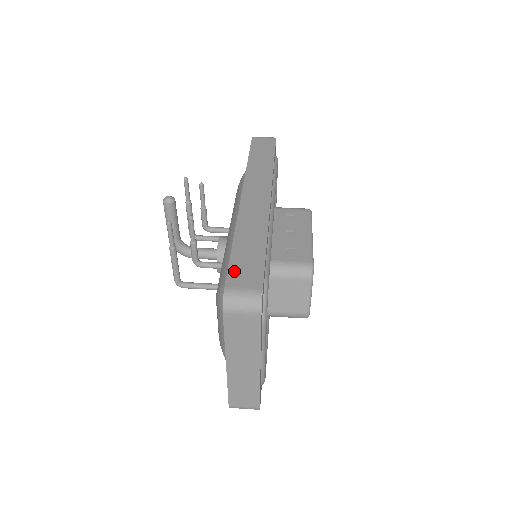
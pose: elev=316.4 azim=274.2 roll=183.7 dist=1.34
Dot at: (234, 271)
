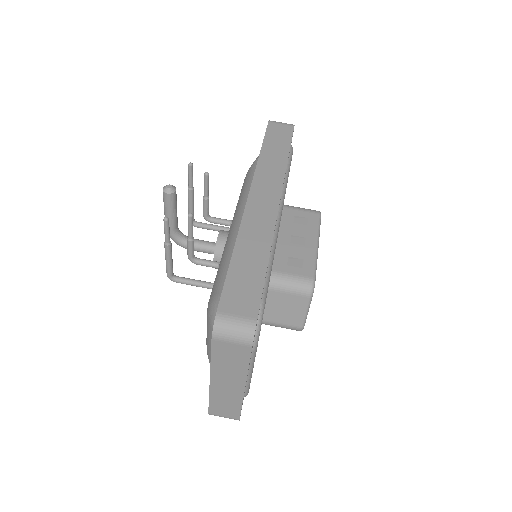
Dot at: (229, 292)
